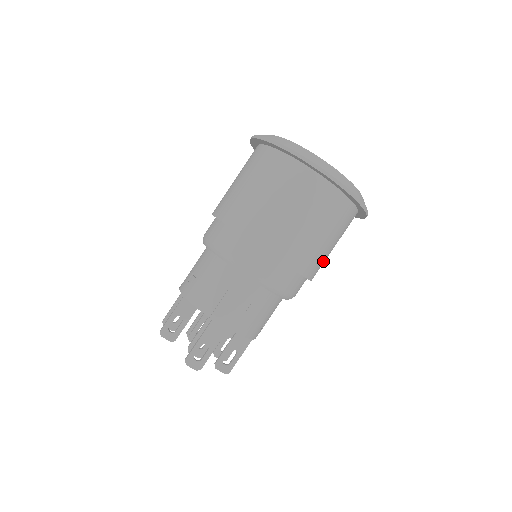
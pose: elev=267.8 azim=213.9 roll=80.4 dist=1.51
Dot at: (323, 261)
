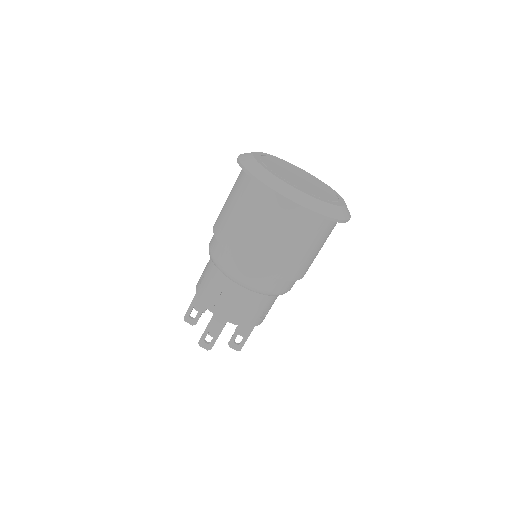
Dot at: (306, 264)
